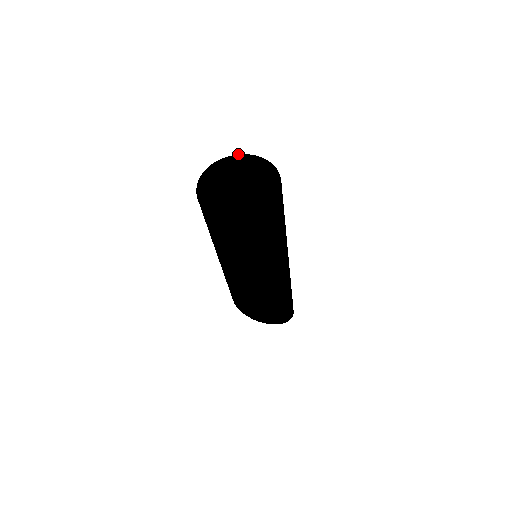
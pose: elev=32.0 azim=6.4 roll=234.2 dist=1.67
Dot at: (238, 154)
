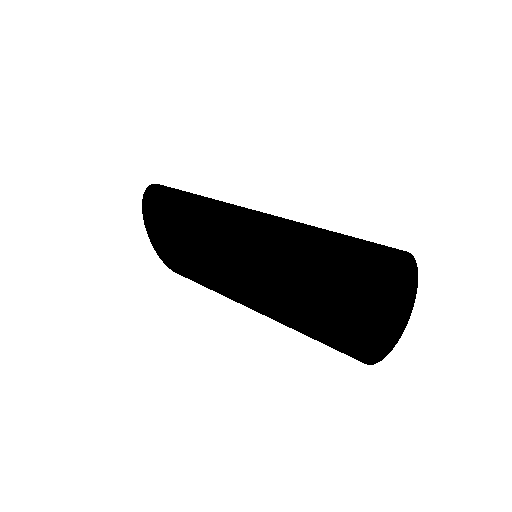
Dot at: (387, 261)
